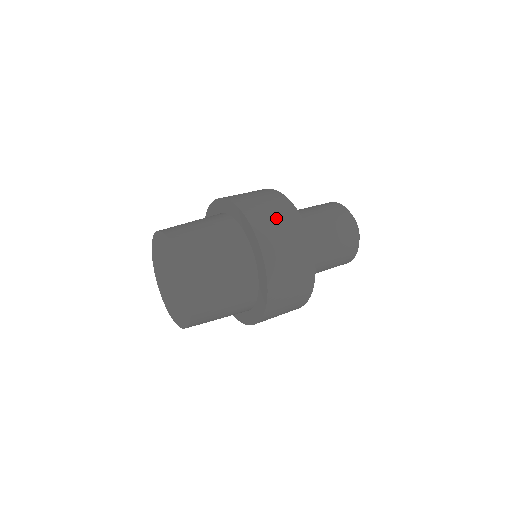
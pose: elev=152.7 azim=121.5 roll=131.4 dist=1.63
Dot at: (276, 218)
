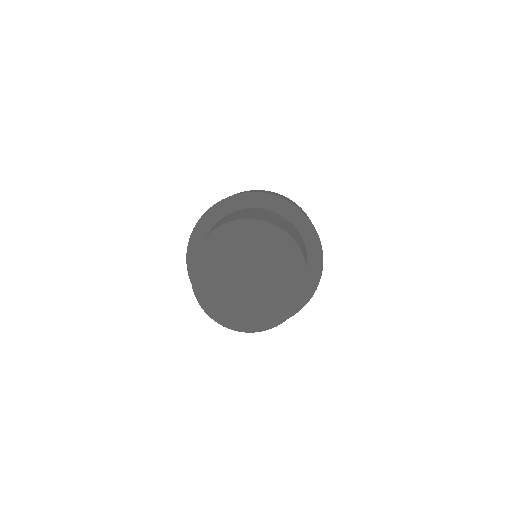
Dot at: occluded
